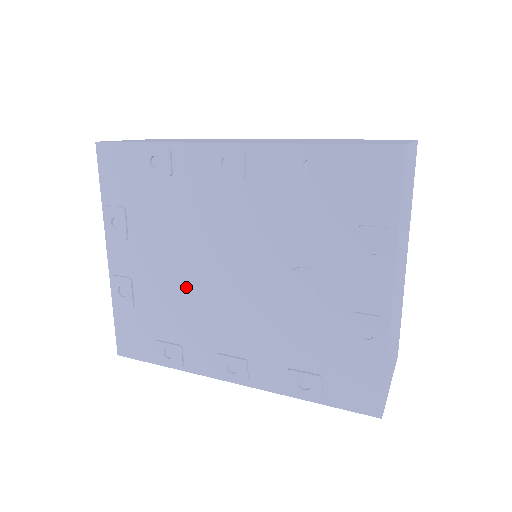
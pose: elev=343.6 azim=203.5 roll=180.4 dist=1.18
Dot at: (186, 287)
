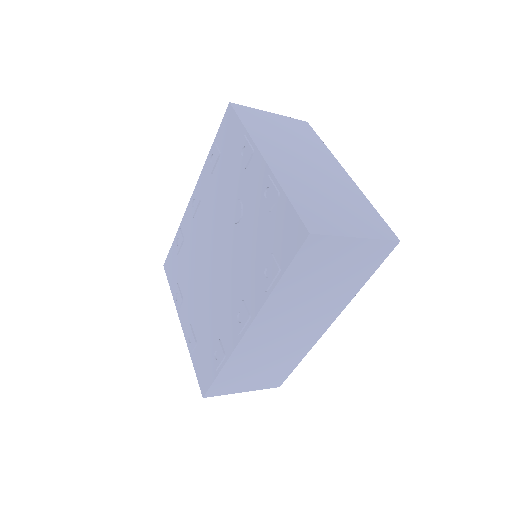
Dot at: (207, 293)
